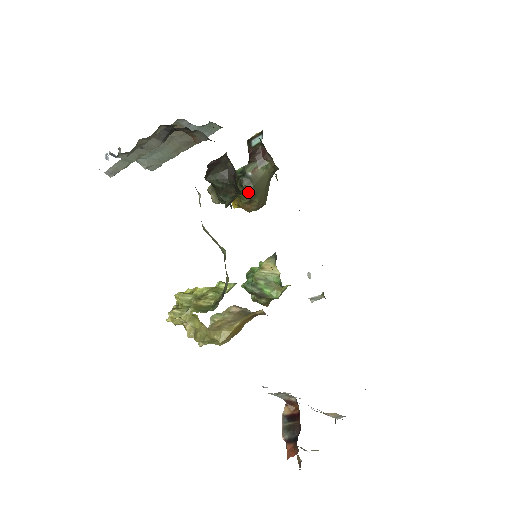
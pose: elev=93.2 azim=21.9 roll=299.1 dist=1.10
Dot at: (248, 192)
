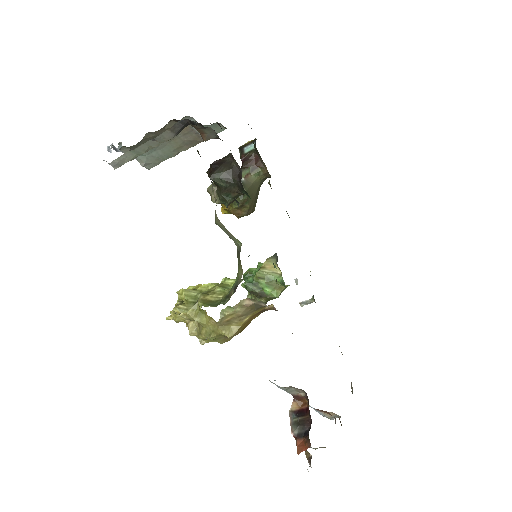
Dot at: (240, 197)
